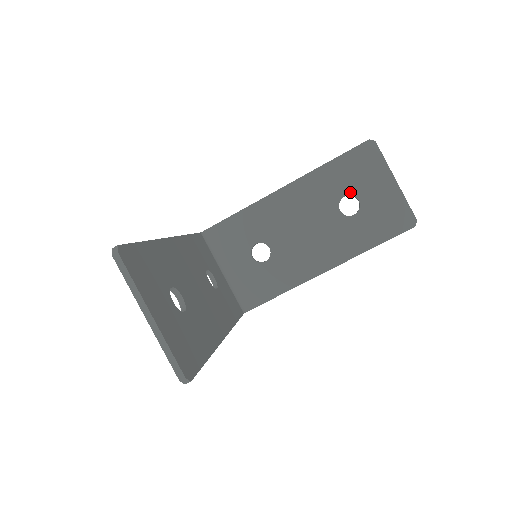
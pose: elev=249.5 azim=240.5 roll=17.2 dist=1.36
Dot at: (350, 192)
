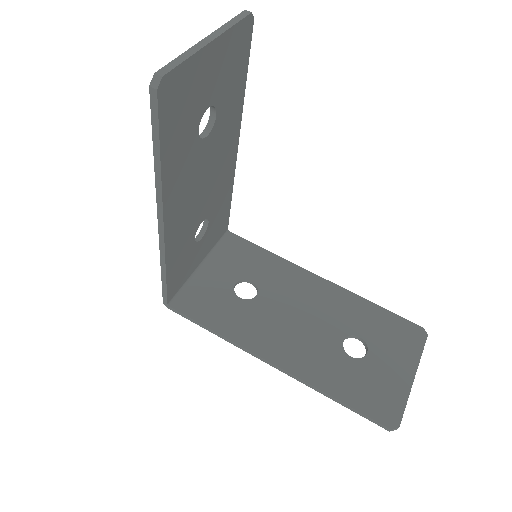
Dot at: (368, 339)
